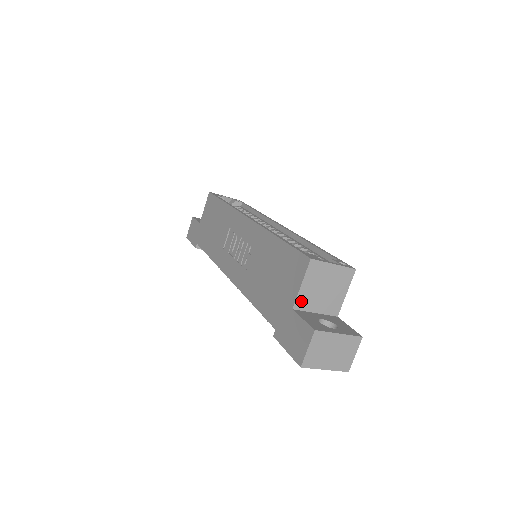
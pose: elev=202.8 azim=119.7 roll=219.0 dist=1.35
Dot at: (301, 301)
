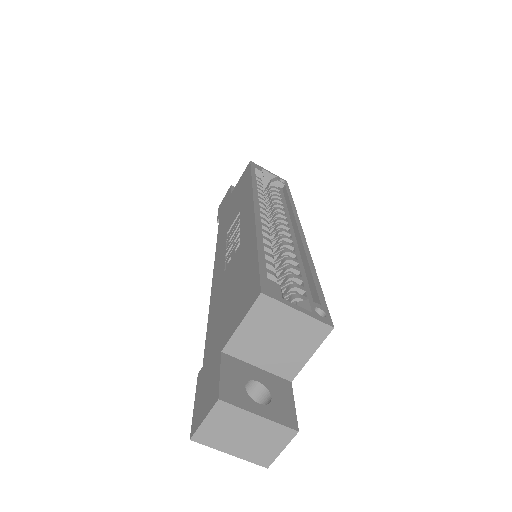
Dot at: (237, 345)
